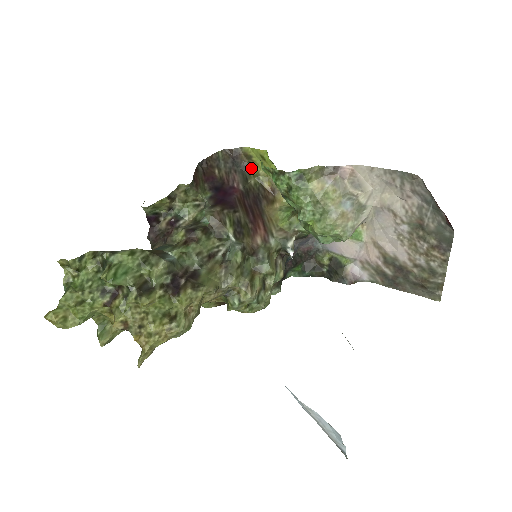
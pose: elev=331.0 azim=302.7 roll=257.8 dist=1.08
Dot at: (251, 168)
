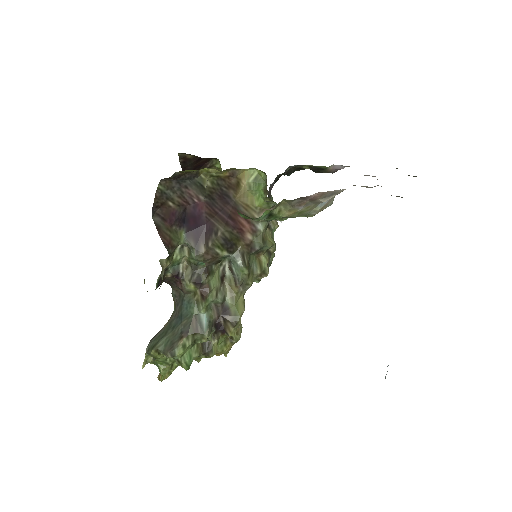
Dot at: (198, 171)
